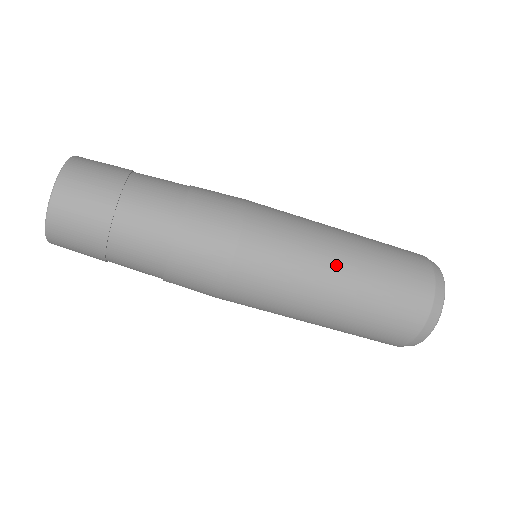
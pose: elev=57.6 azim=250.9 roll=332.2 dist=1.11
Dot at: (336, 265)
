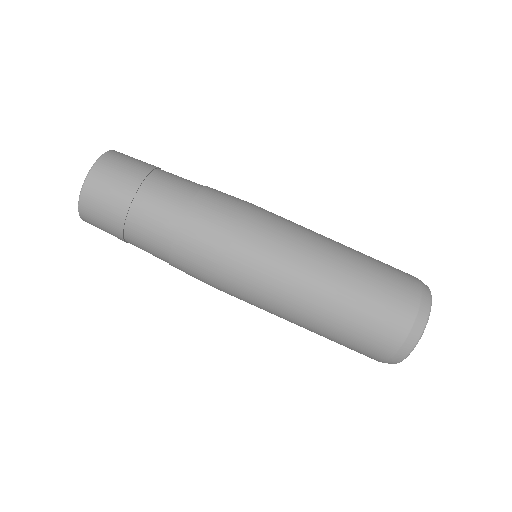
Dot at: occluded
